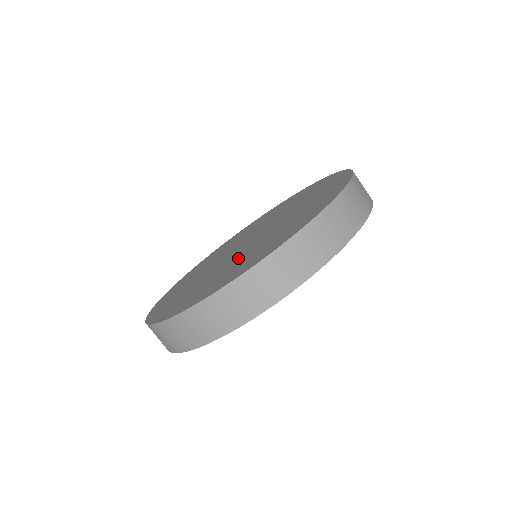
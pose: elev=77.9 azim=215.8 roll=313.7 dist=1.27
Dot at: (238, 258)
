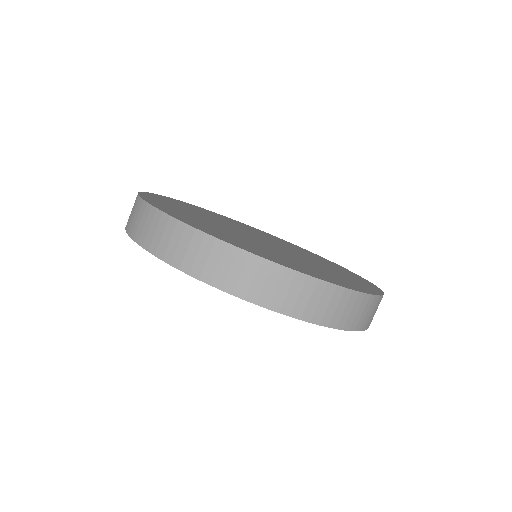
Dot at: (230, 231)
